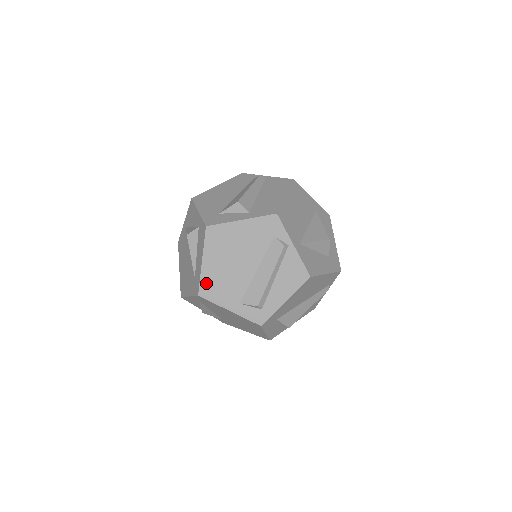
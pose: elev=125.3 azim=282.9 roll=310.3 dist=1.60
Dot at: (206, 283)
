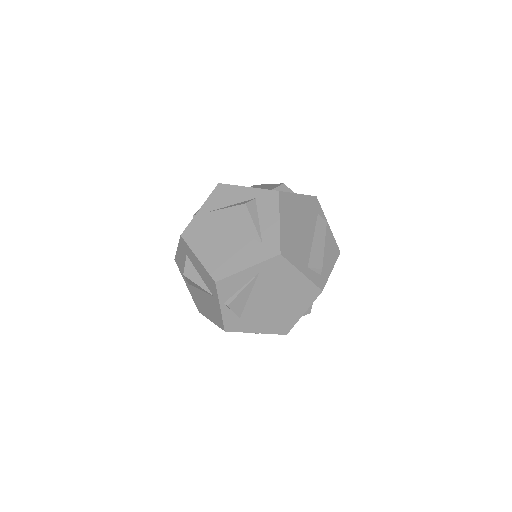
Dot at: (284, 243)
